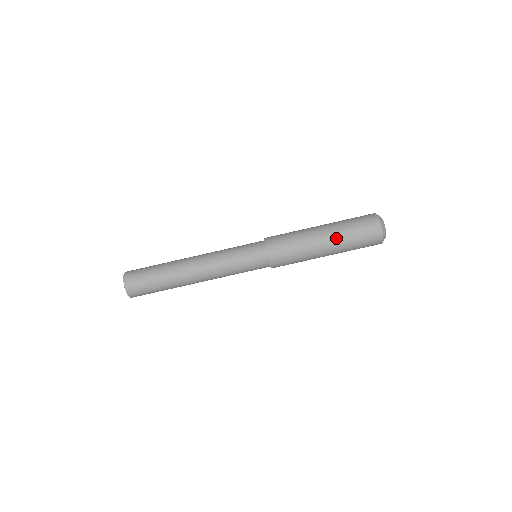
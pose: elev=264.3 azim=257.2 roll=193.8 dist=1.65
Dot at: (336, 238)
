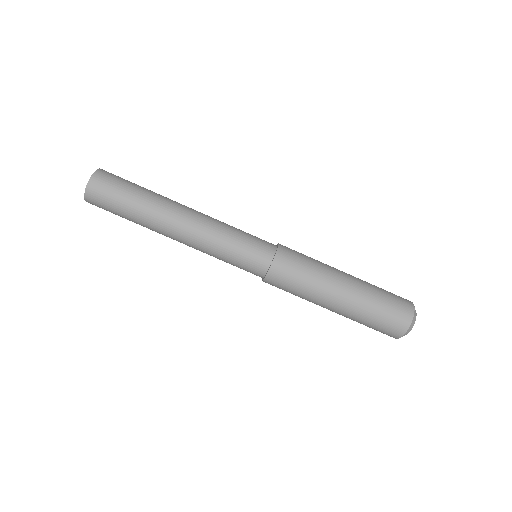
Dot at: (348, 313)
